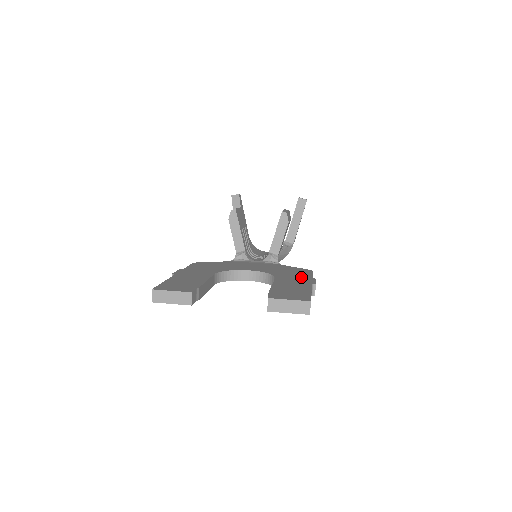
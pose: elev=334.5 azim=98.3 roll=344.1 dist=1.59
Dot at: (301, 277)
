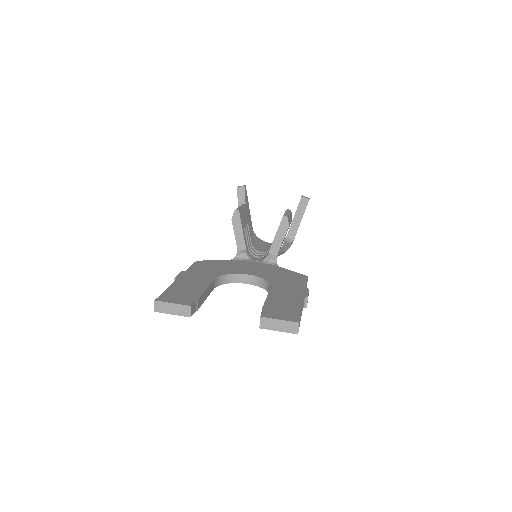
Dot at: (295, 286)
